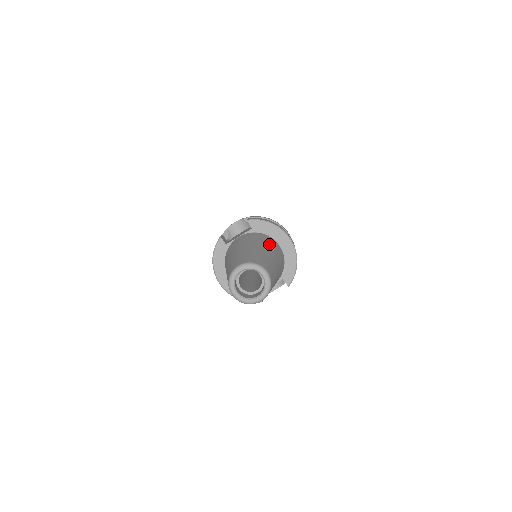
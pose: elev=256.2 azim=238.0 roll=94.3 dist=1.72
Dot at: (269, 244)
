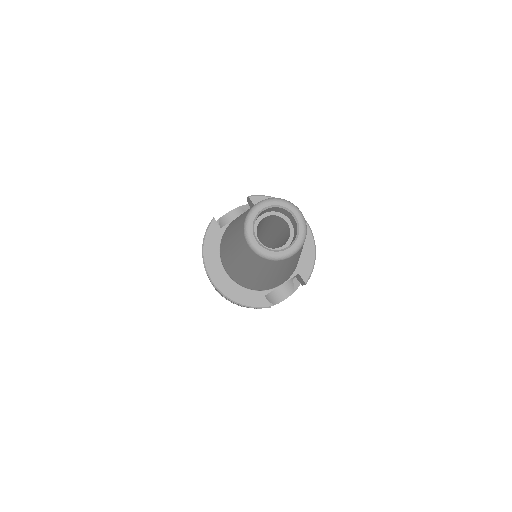
Dot at: occluded
